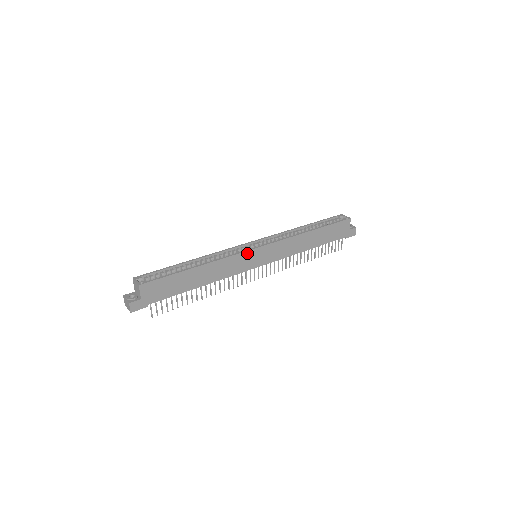
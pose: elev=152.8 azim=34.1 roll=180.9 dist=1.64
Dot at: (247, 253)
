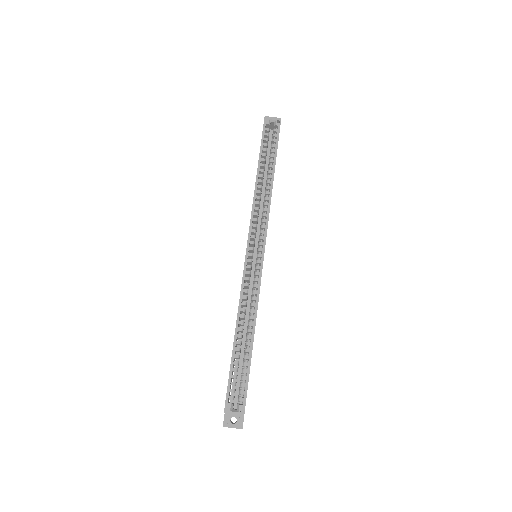
Dot at: occluded
